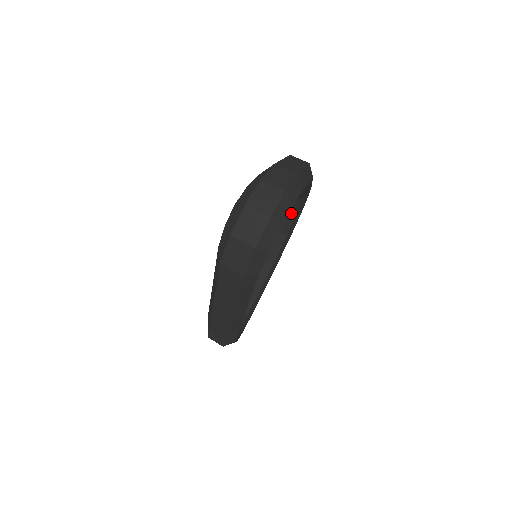
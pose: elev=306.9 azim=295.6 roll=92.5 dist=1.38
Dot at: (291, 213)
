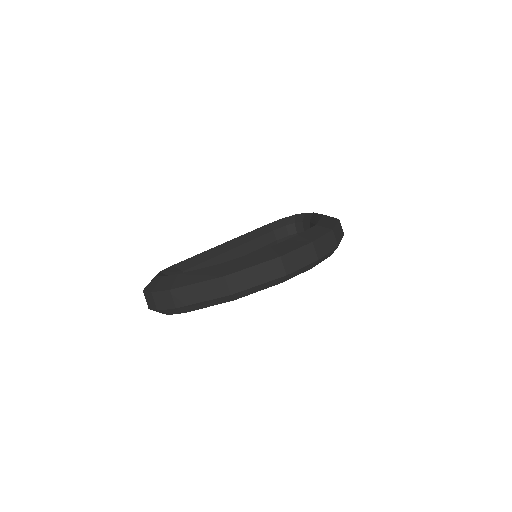
Dot at: occluded
